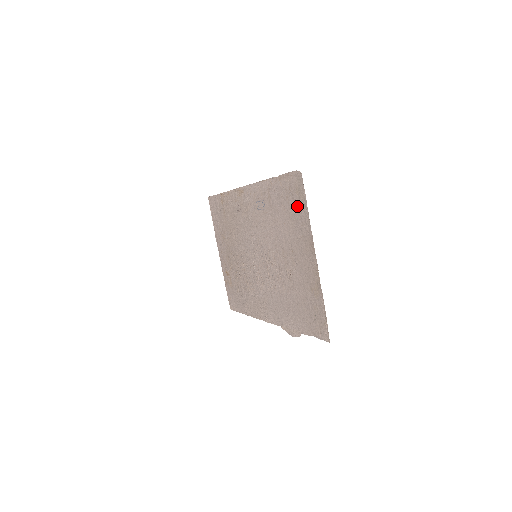
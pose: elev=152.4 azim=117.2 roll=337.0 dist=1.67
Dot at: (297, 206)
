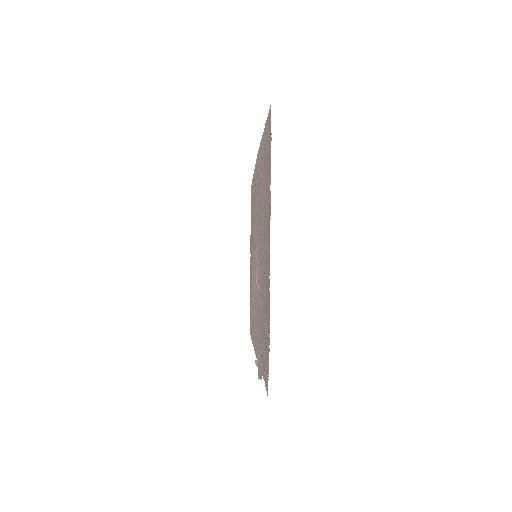
Dot at: (268, 164)
